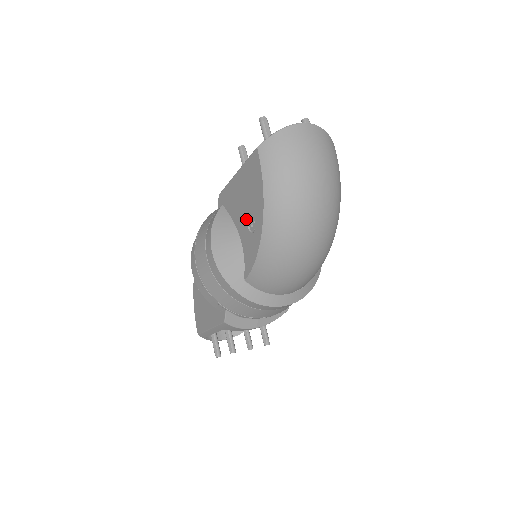
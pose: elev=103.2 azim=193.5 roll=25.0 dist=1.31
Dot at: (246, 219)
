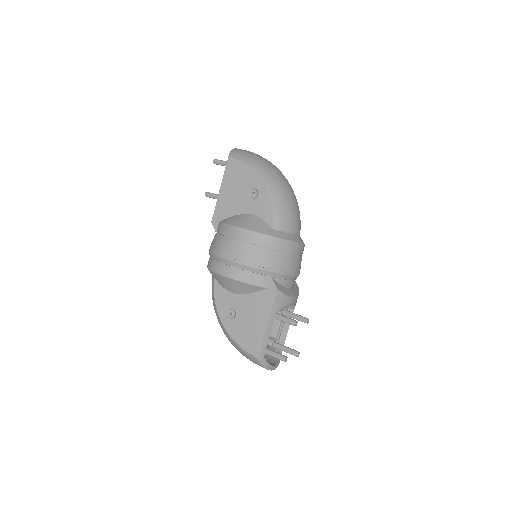
Dot at: (247, 197)
